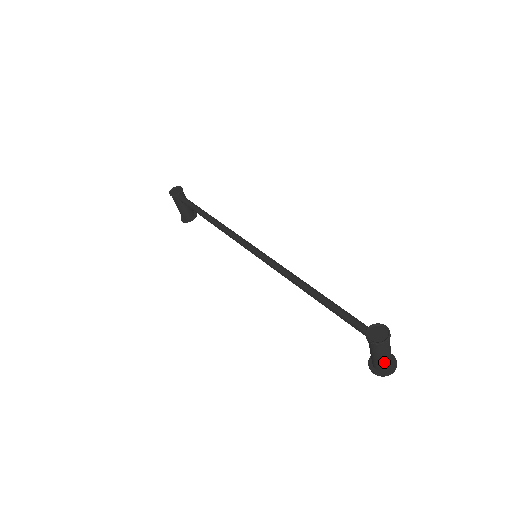
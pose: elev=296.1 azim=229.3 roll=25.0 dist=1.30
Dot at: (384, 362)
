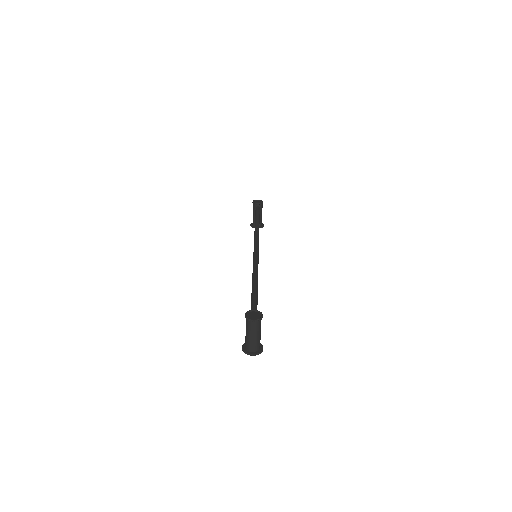
Dot at: (249, 341)
